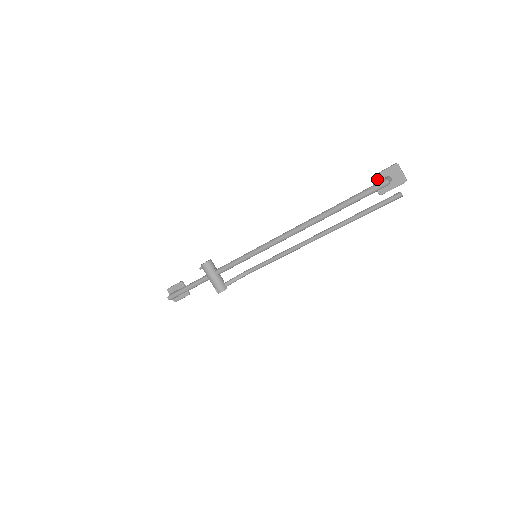
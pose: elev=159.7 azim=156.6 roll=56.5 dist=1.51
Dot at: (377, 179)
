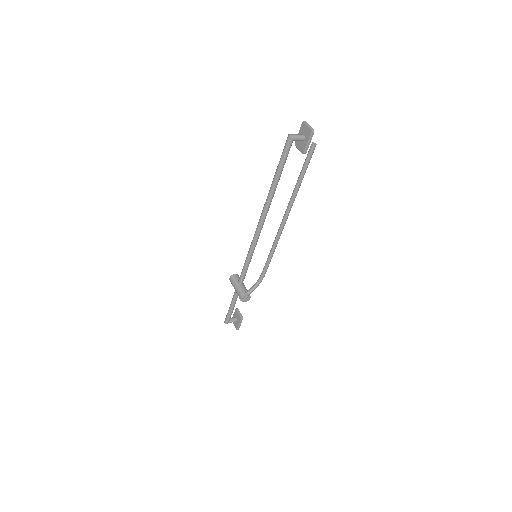
Dot at: (297, 142)
